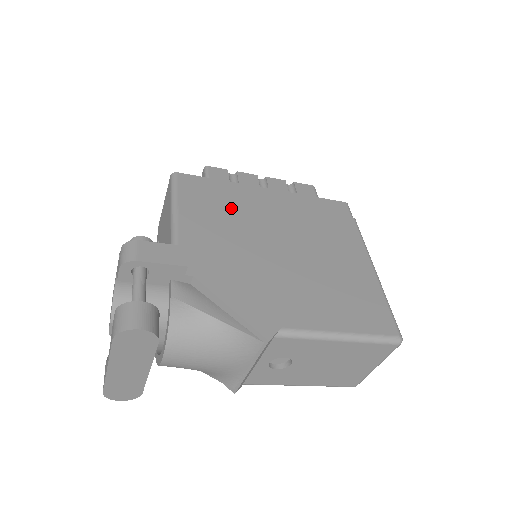
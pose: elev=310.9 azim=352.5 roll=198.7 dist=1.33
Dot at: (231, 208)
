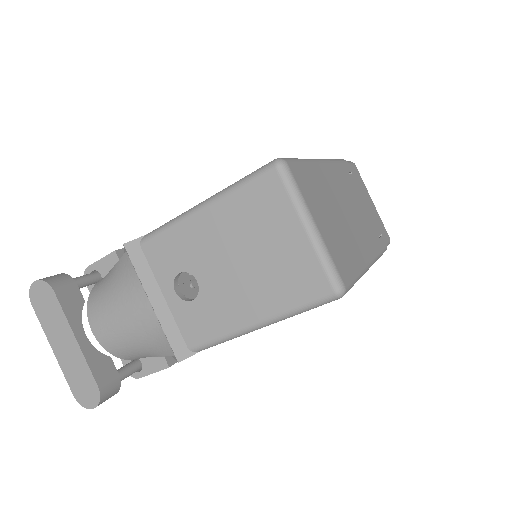
Dot at: occluded
